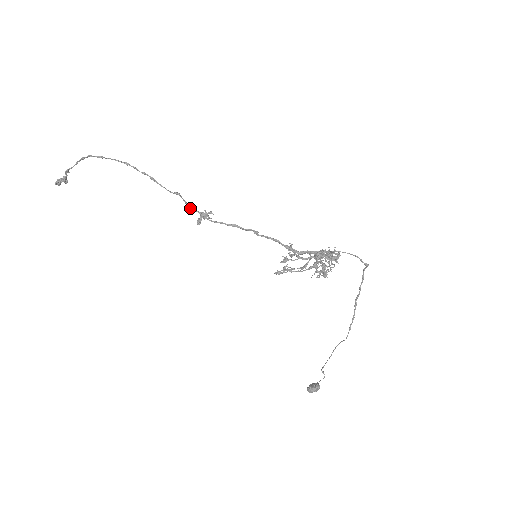
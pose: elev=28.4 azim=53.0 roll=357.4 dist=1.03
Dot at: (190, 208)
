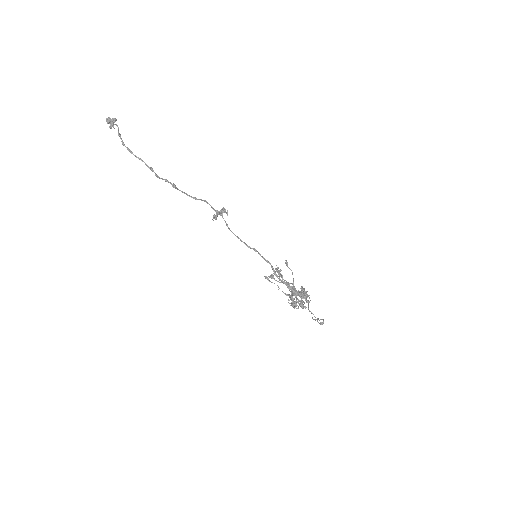
Dot at: (209, 204)
